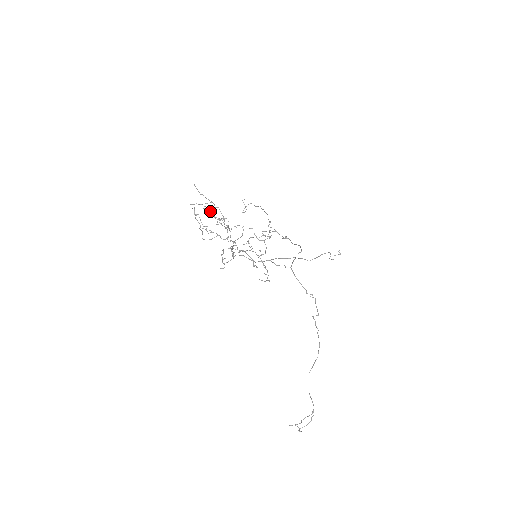
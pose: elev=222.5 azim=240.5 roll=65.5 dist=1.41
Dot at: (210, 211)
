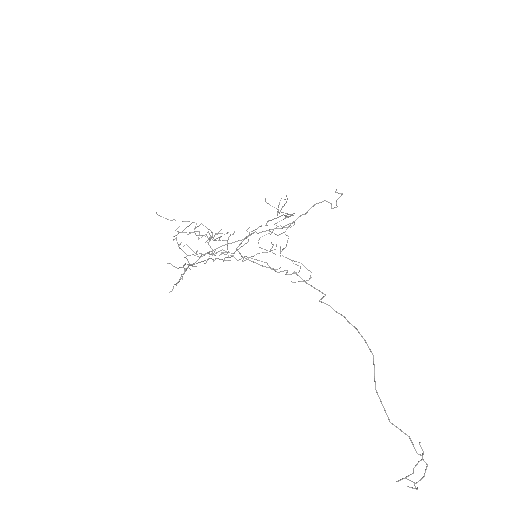
Dot at: occluded
